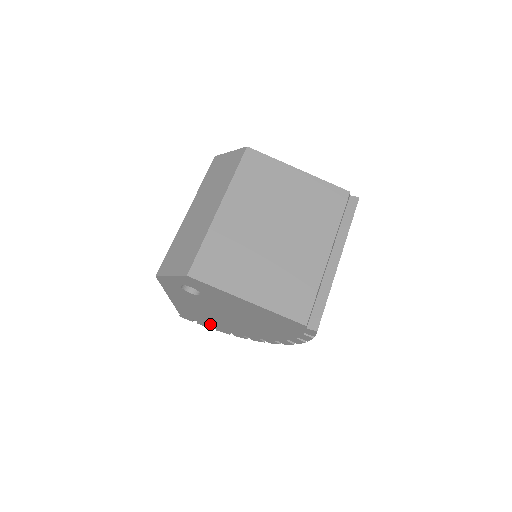
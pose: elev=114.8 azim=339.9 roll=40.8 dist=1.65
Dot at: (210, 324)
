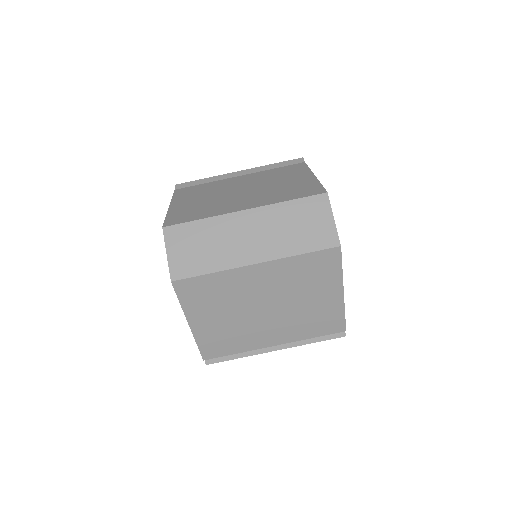
Dot at: occluded
